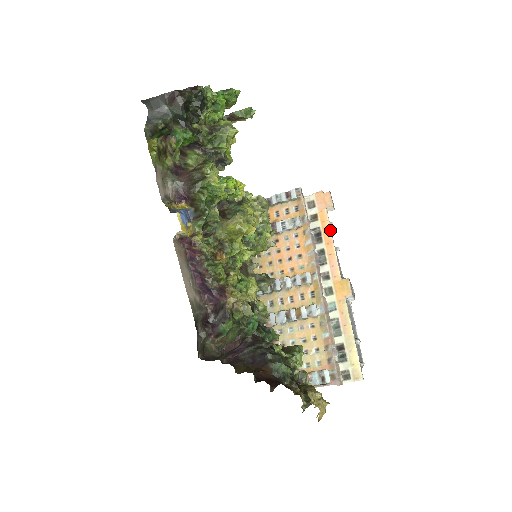
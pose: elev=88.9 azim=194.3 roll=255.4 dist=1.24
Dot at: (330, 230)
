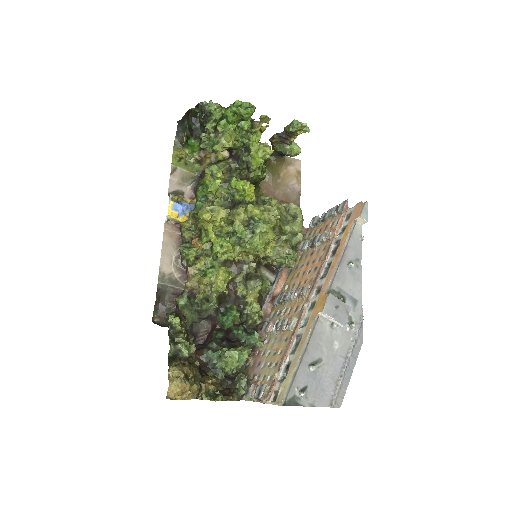
Dot at: (345, 242)
